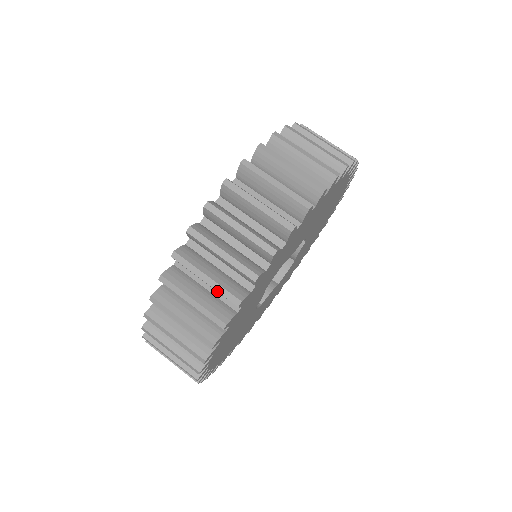
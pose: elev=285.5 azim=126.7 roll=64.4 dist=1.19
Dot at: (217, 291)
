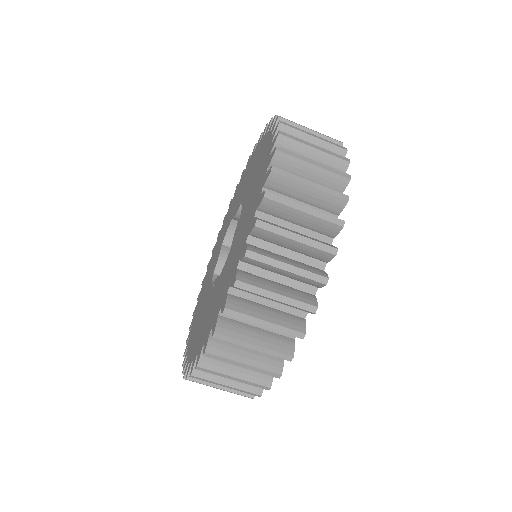
Dot at: occluded
